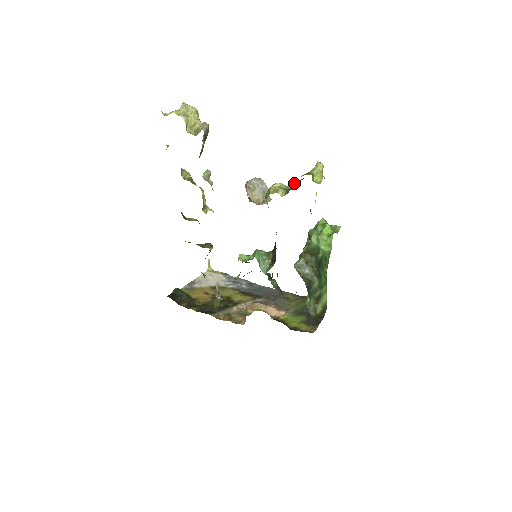
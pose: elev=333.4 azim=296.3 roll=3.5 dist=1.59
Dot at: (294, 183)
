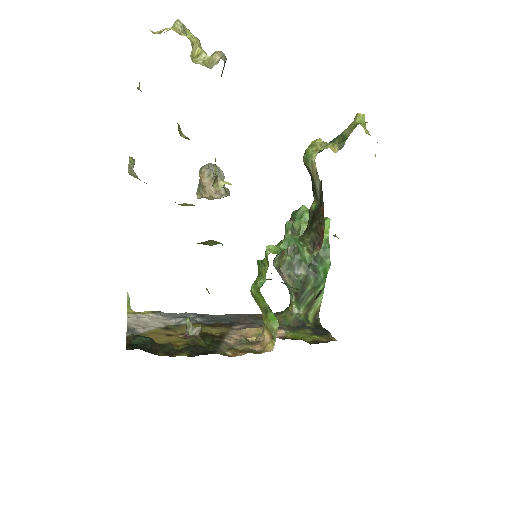
Dot at: (339, 138)
